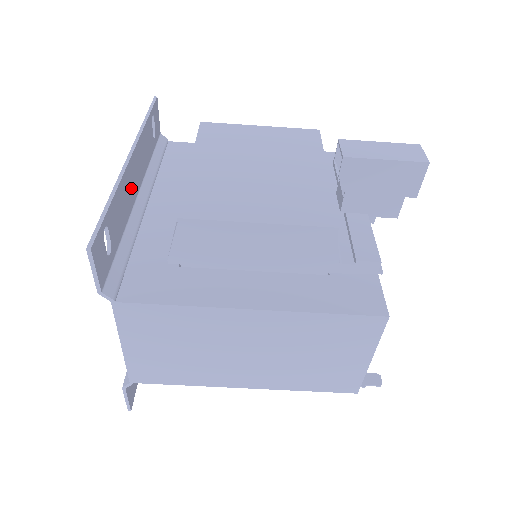
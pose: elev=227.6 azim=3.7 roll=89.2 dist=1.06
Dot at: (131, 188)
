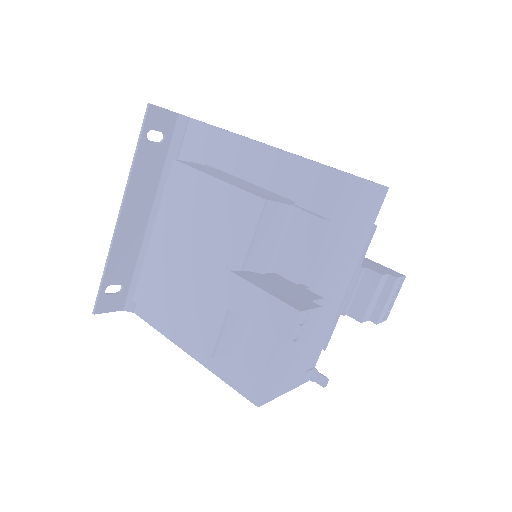
Dot at: (134, 229)
